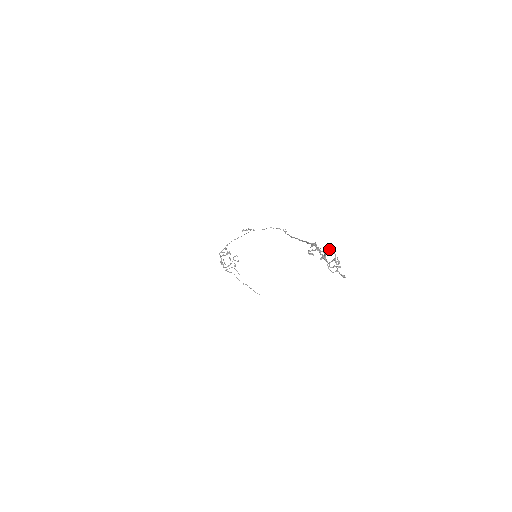
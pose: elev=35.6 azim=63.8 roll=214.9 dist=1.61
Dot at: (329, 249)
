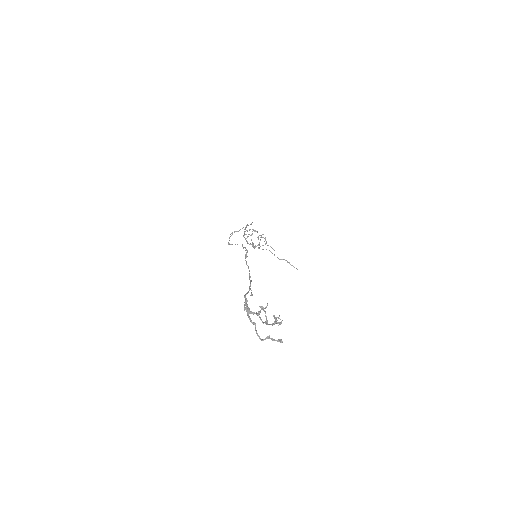
Dot at: (260, 307)
